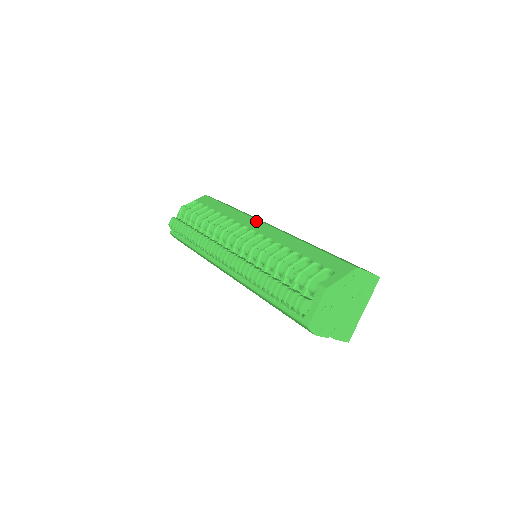
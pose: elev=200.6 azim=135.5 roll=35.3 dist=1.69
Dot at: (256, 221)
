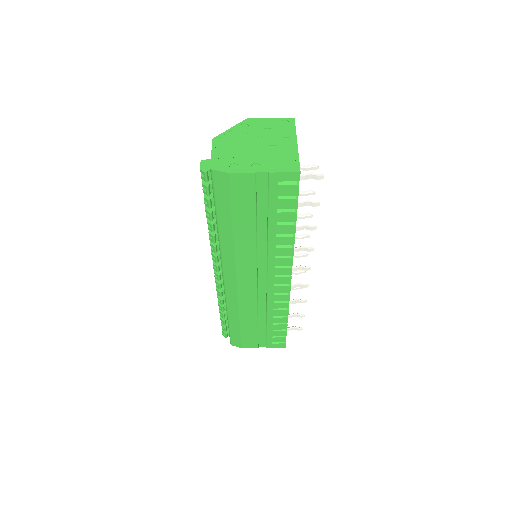
Dot at: occluded
